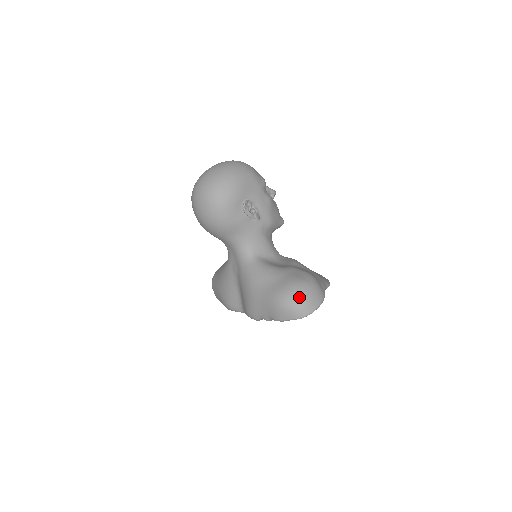
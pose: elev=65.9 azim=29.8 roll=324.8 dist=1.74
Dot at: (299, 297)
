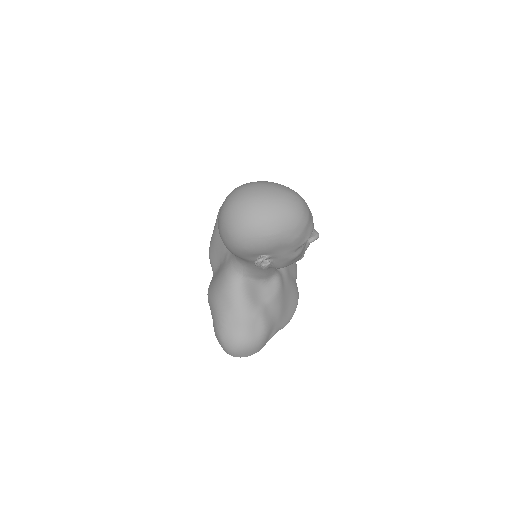
Dot at: (235, 348)
